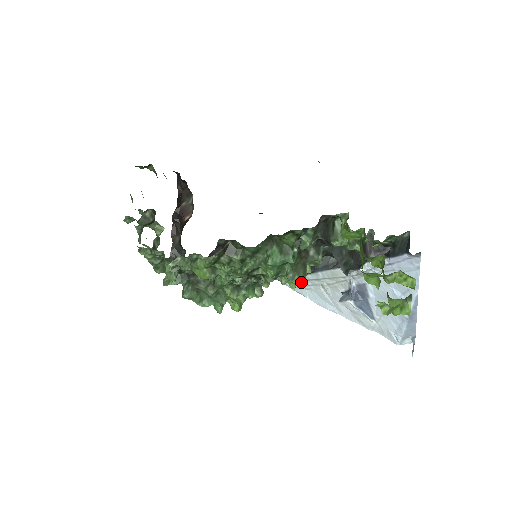
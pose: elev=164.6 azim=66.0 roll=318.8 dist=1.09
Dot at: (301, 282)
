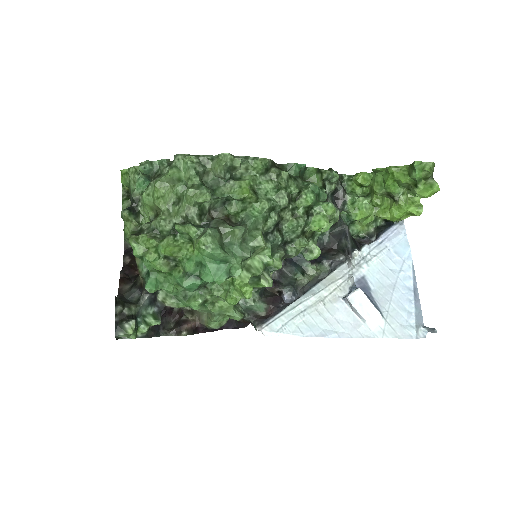
Dot at: (291, 313)
